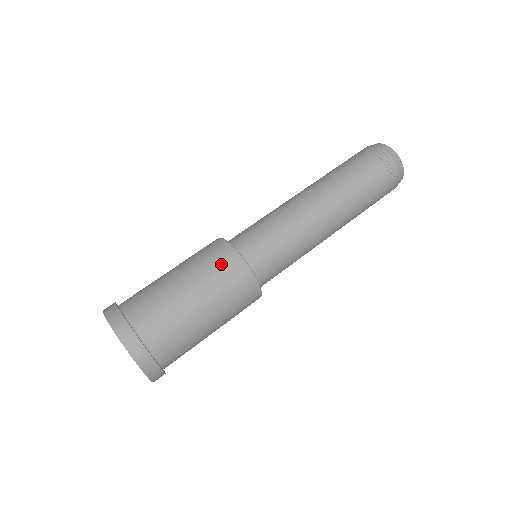
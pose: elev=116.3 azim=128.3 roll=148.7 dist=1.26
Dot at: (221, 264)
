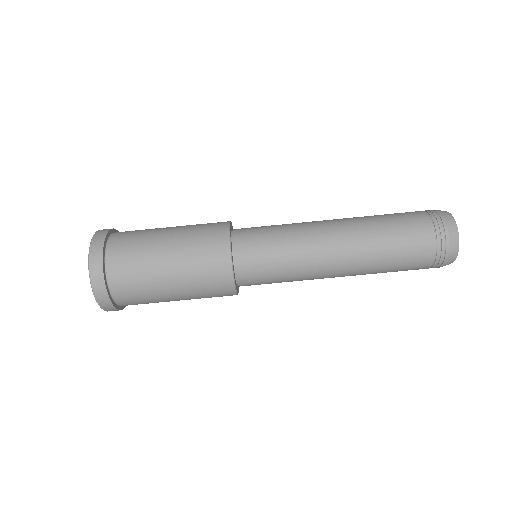
Dot at: (214, 290)
